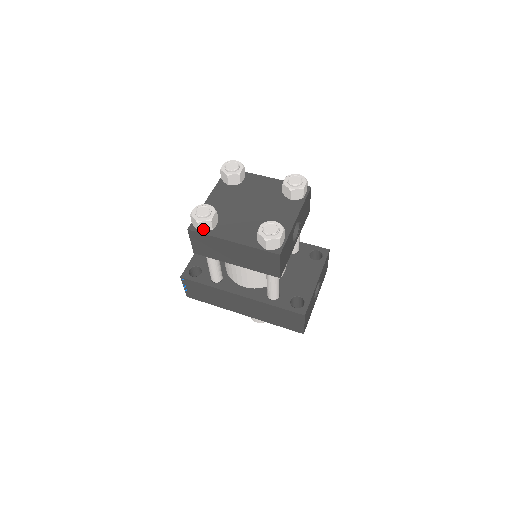
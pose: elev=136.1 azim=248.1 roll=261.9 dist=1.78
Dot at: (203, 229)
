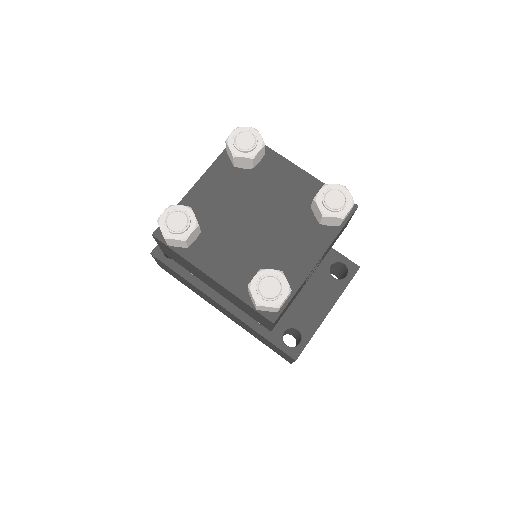
Dot at: (173, 244)
